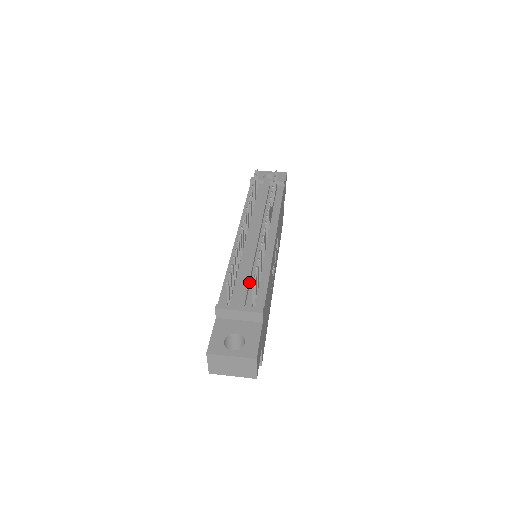
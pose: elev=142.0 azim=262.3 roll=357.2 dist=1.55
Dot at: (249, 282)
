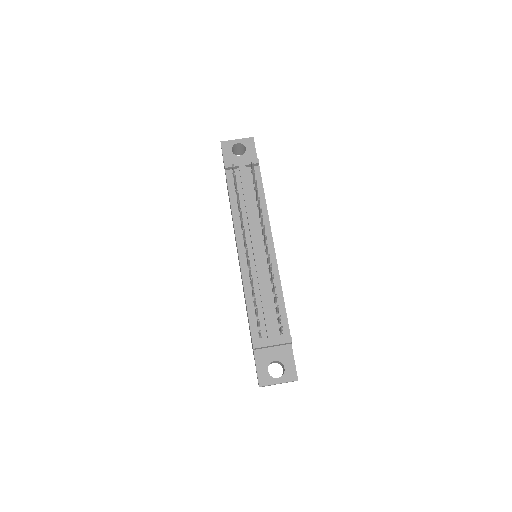
Dot at: (270, 310)
